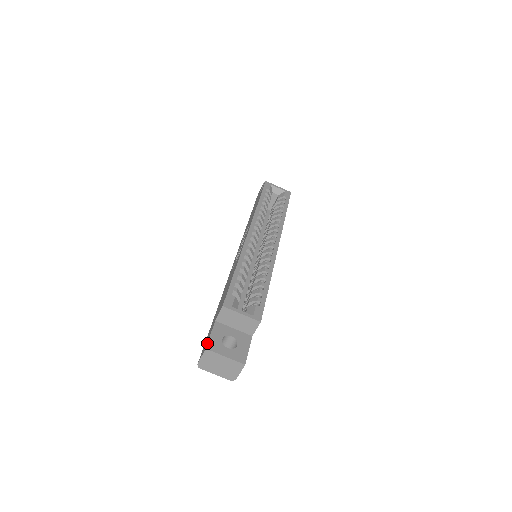
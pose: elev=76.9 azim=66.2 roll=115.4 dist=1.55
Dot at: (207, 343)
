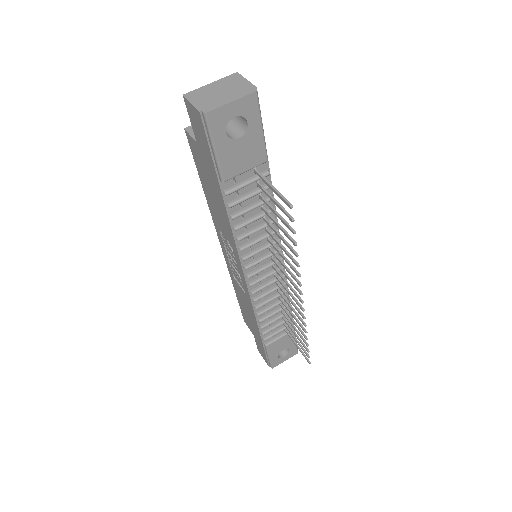
Dot at: (185, 104)
